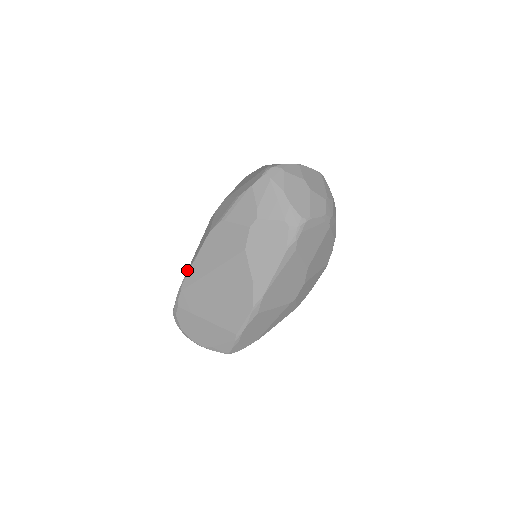
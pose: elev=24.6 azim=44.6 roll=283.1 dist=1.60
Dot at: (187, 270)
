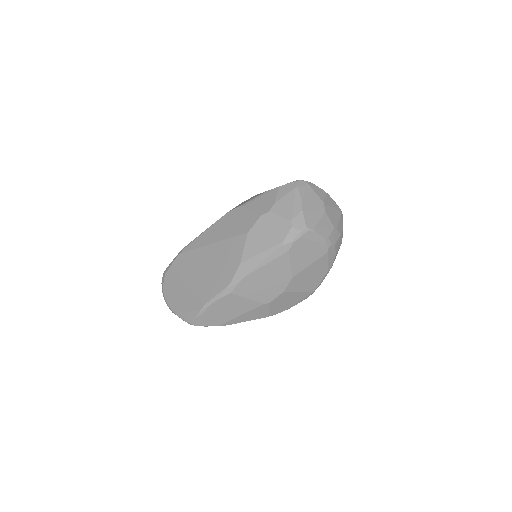
Dot at: (194, 239)
